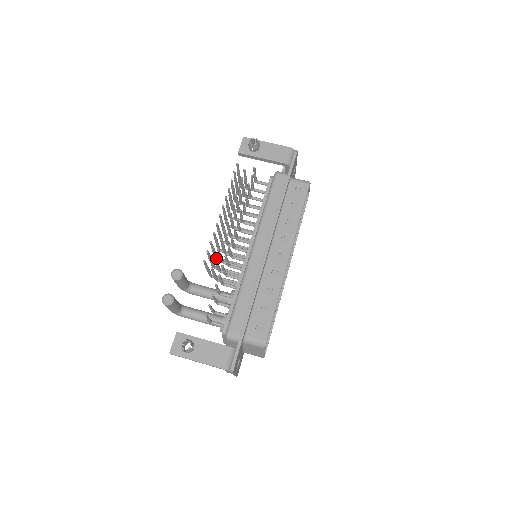
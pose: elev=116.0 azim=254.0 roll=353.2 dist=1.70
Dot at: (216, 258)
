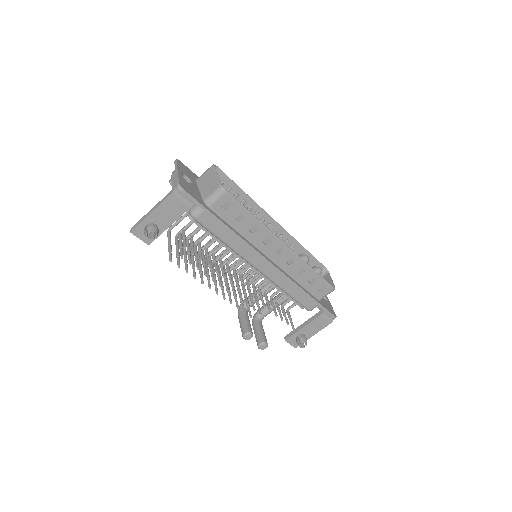
Dot at: occluded
